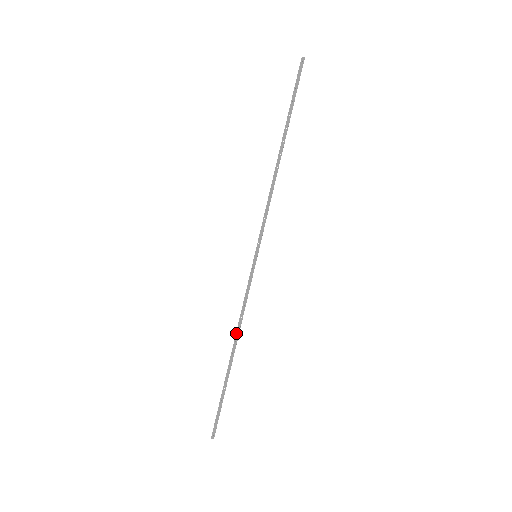
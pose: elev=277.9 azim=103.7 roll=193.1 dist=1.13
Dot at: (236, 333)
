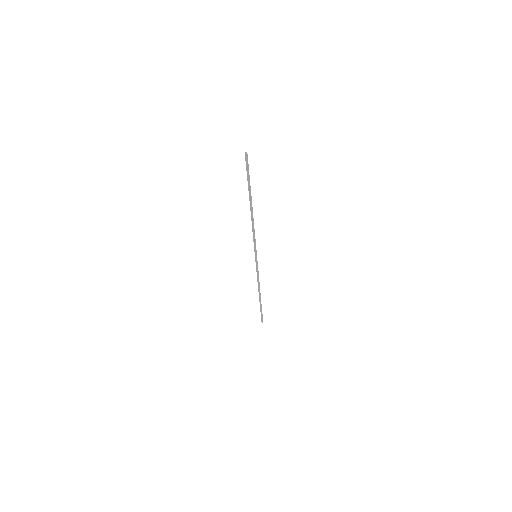
Dot at: (258, 287)
